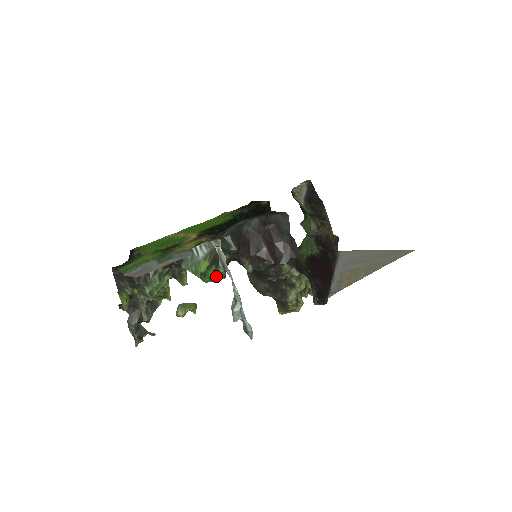
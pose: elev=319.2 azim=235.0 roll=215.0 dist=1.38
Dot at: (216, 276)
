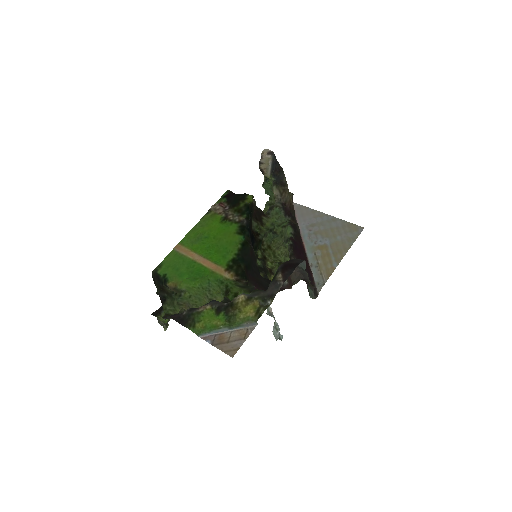
Dot at: occluded
